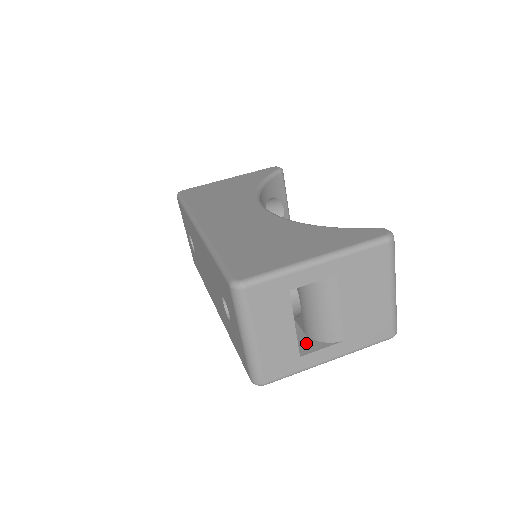
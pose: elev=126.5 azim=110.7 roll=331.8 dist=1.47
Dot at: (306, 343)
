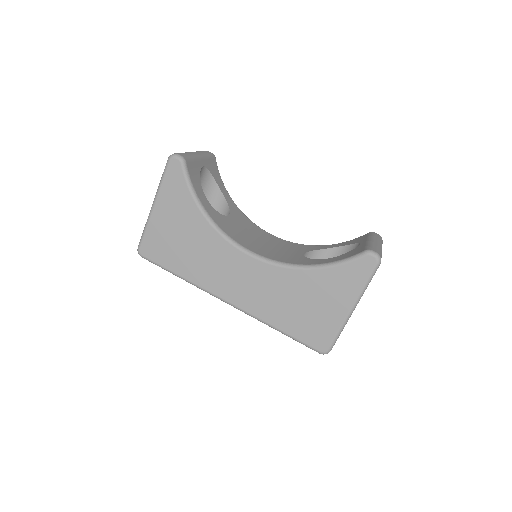
Dot at: occluded
